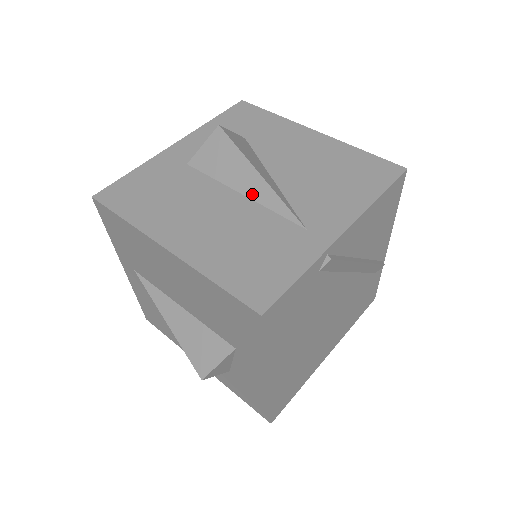
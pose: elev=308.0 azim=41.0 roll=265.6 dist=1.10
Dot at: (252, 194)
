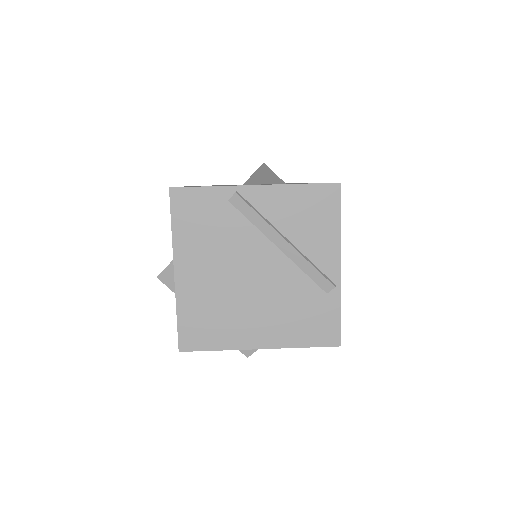
Dot at: occluded
